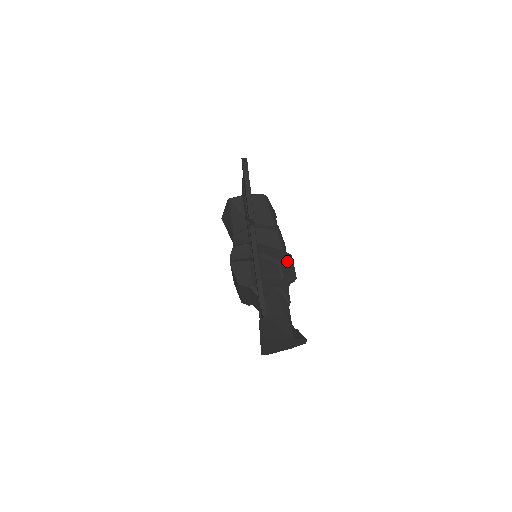
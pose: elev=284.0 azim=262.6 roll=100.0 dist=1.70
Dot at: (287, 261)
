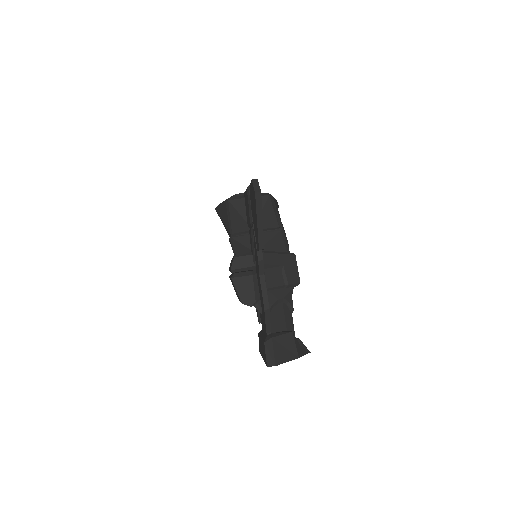
Dot at: (291, 265)
